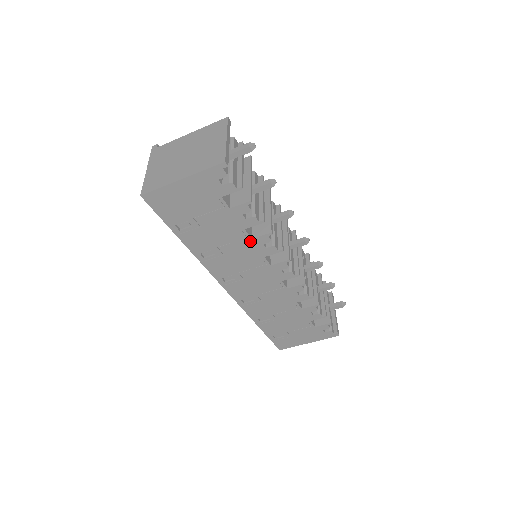
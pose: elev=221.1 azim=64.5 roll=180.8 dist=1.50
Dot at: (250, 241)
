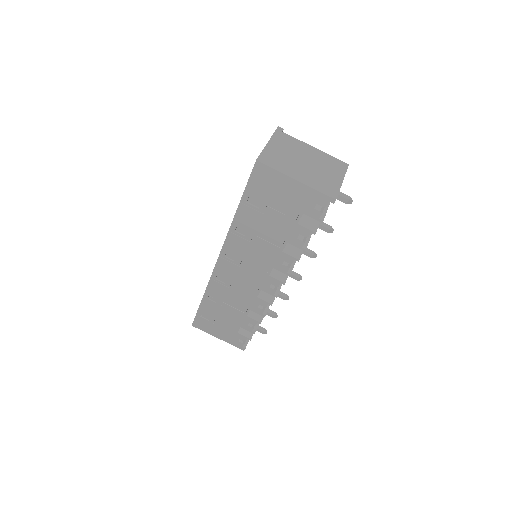
Dot at: (279, 251)
